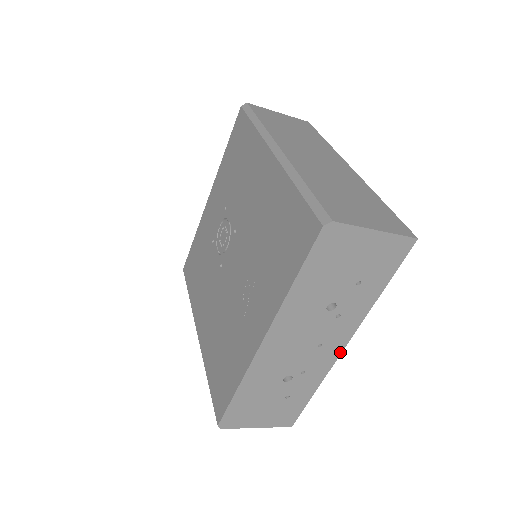
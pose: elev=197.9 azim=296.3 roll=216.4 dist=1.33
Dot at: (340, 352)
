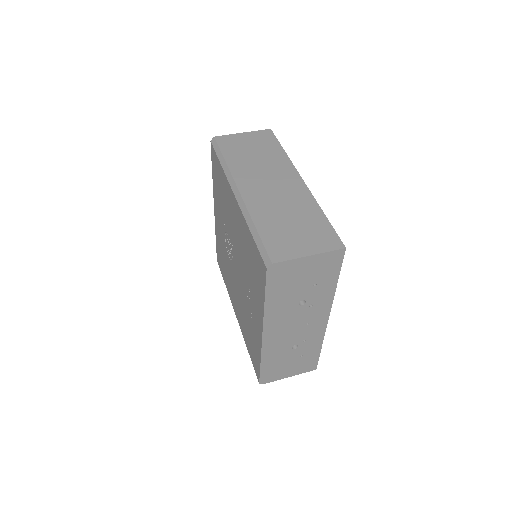
Dot at: (326, 322)
